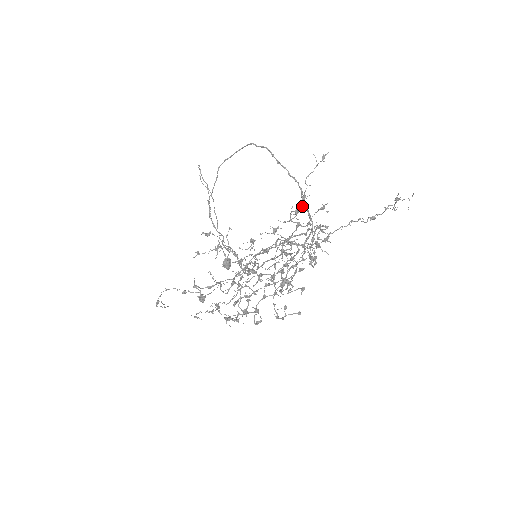
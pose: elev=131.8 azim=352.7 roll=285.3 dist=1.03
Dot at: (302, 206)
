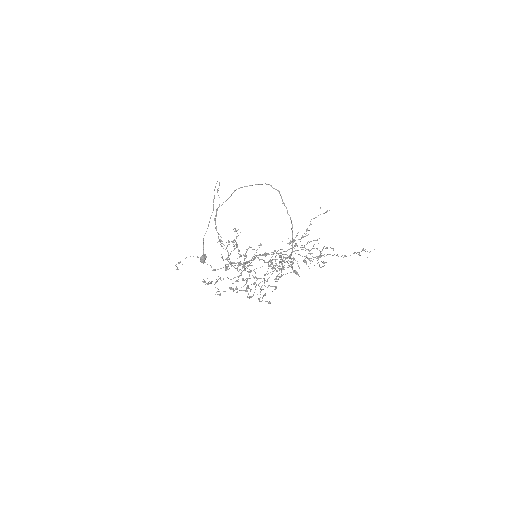
Dot at: (308, 234)
